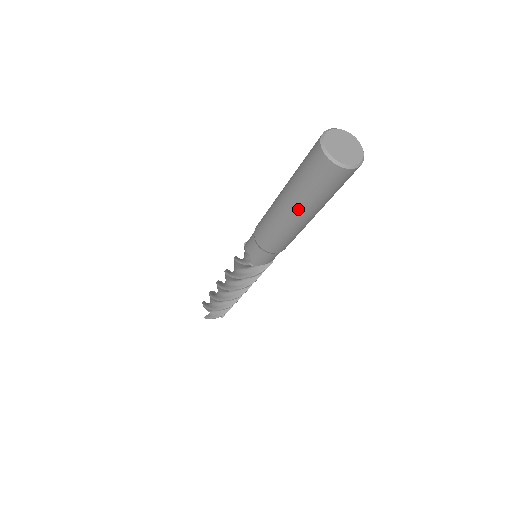
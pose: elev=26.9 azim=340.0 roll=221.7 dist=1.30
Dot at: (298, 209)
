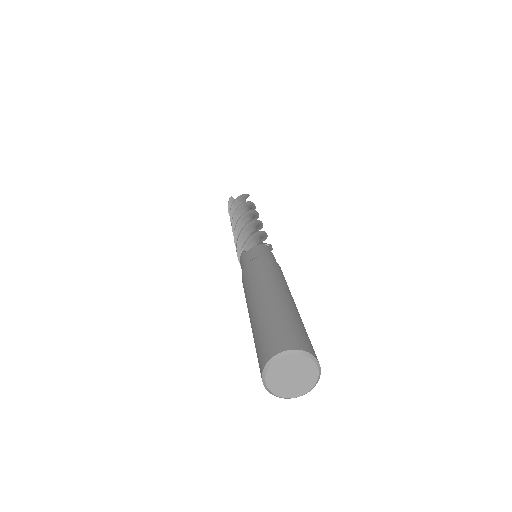
Dot at: occluded
